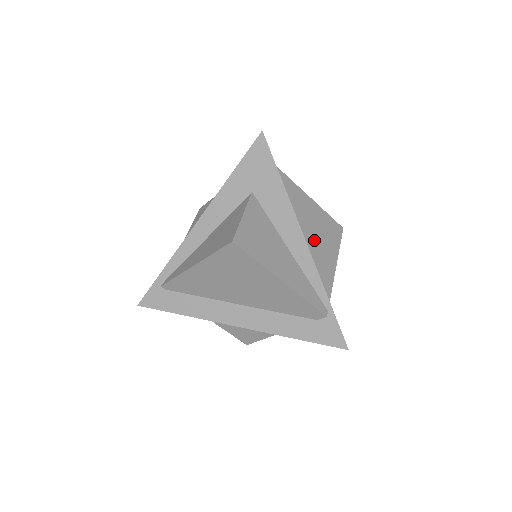
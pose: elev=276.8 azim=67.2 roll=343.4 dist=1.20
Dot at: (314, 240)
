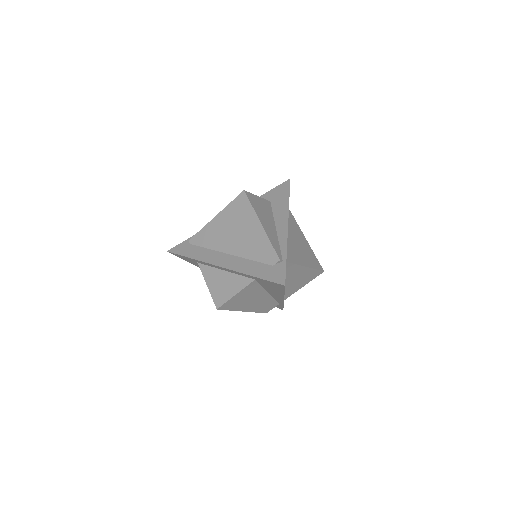
Dot at: (297, 247)
